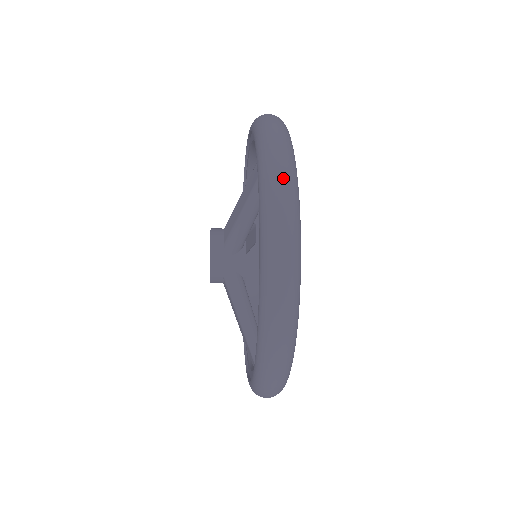
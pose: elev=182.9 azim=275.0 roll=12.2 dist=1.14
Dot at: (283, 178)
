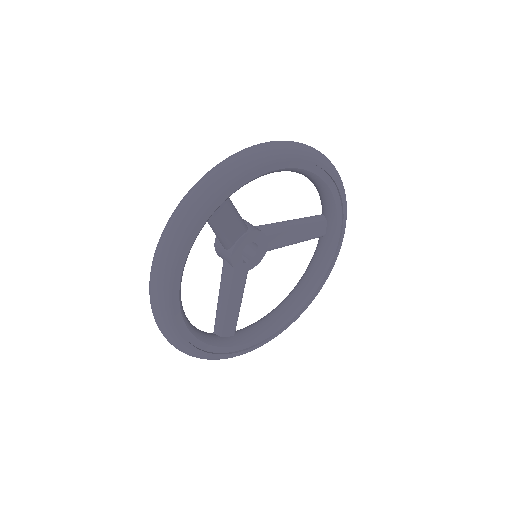
Dot at: (170, 227)
